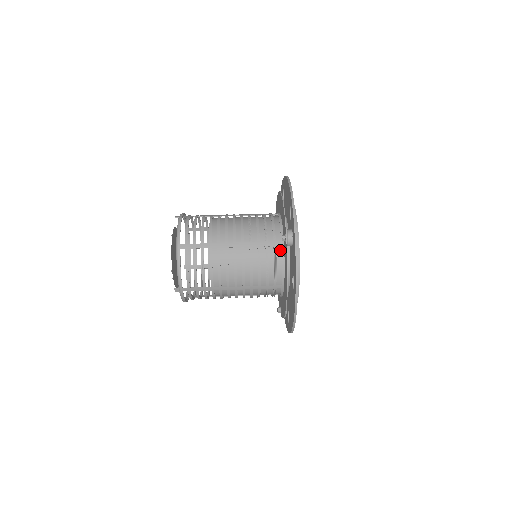
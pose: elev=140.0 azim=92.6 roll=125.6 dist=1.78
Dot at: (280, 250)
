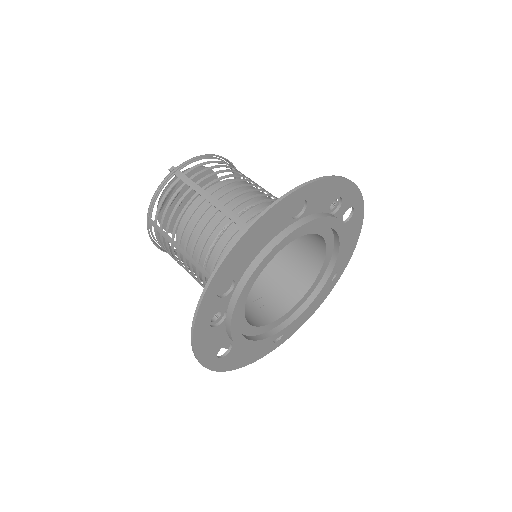
Dot at: occluded
